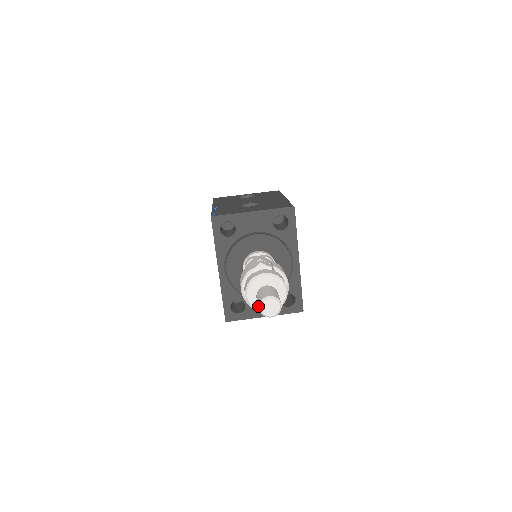
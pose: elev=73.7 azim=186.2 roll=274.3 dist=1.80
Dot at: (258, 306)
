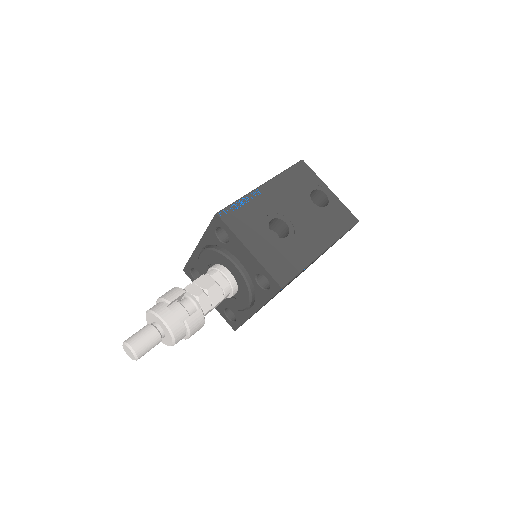
Dot at: (125, 340)
